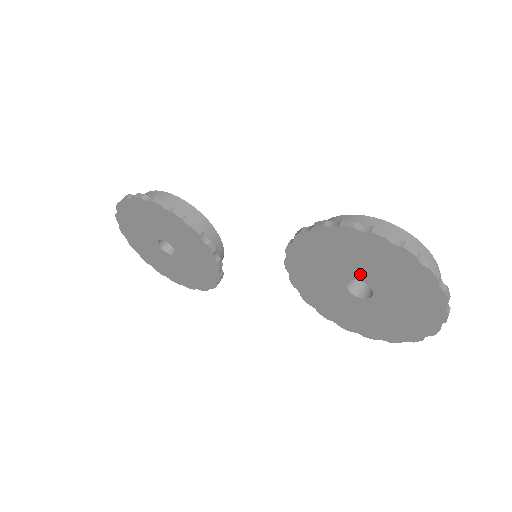
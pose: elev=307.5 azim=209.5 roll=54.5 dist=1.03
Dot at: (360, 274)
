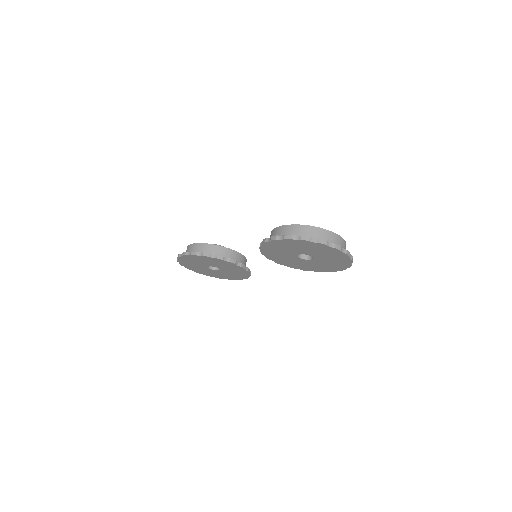
Dot at: (298, 252)
